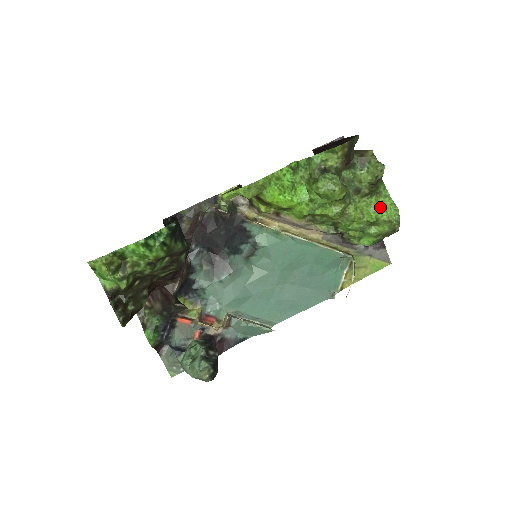
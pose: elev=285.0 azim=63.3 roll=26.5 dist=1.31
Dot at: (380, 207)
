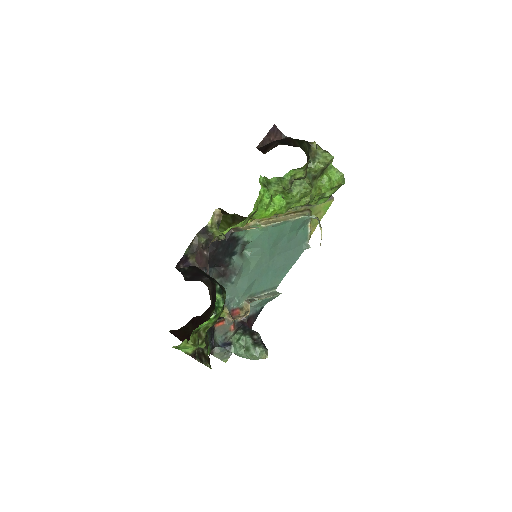
Dot at: (331, 179)
